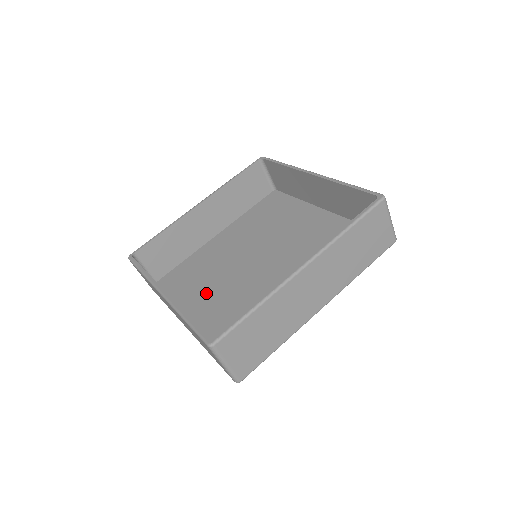
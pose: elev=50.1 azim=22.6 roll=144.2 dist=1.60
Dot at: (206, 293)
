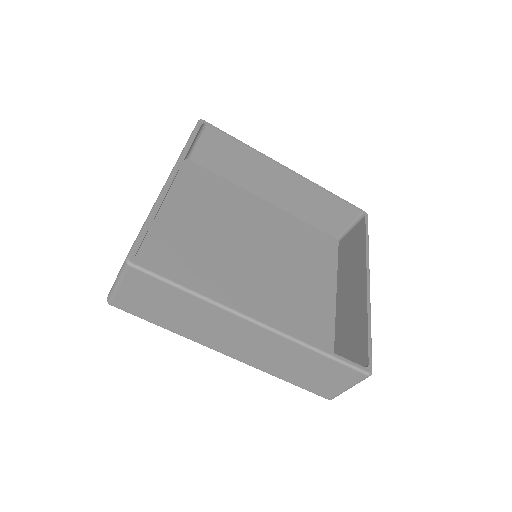
Dot at: (196, 219)
